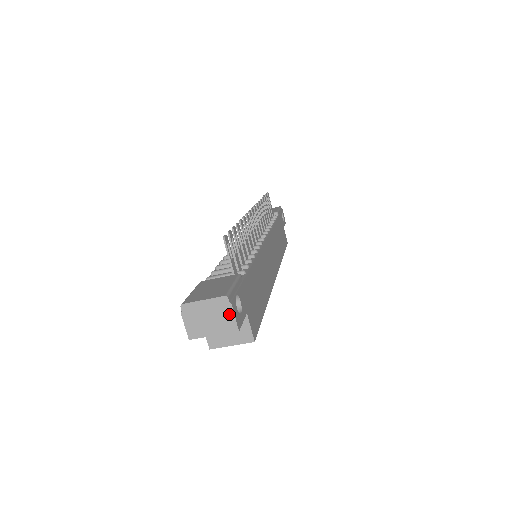
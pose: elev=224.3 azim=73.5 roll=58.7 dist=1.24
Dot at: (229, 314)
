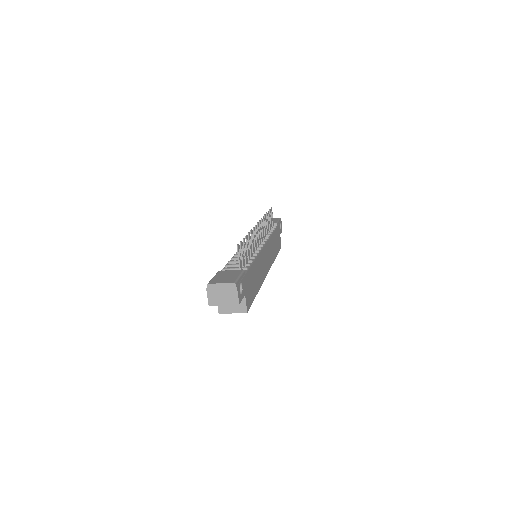
Dot at: (235, 294)
